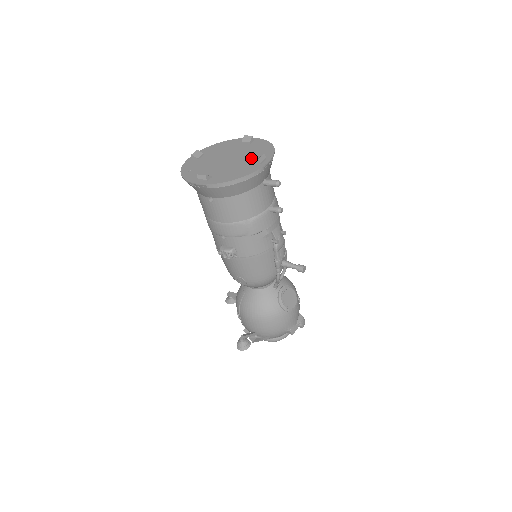
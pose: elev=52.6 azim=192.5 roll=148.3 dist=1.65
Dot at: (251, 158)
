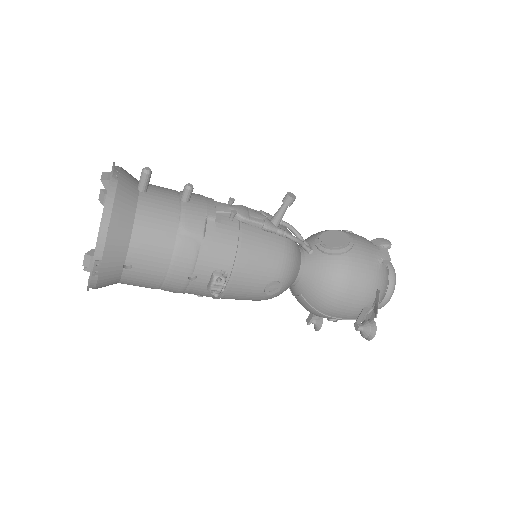
Dot at: occluded
